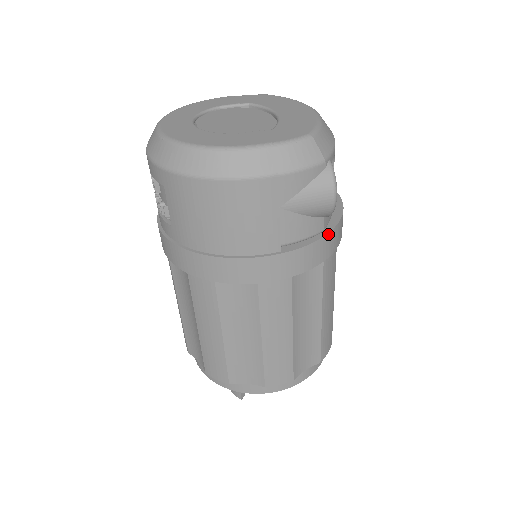
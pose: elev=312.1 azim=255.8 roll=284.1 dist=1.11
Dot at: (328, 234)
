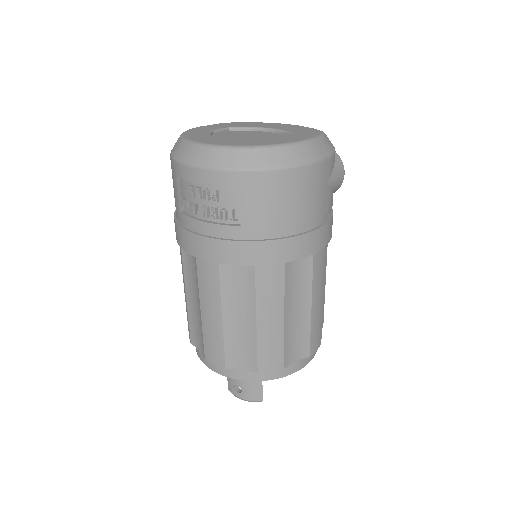
Dot at: occluded
